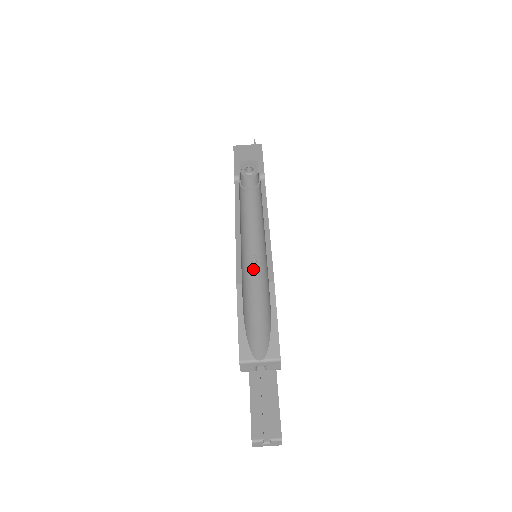
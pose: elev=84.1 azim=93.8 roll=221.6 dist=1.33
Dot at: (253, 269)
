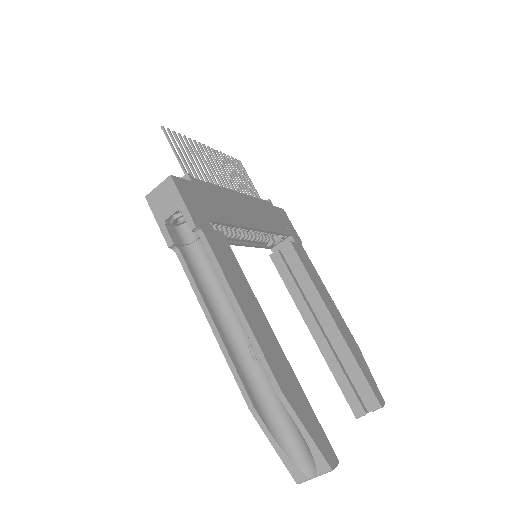
Dot at: (256, 362)
